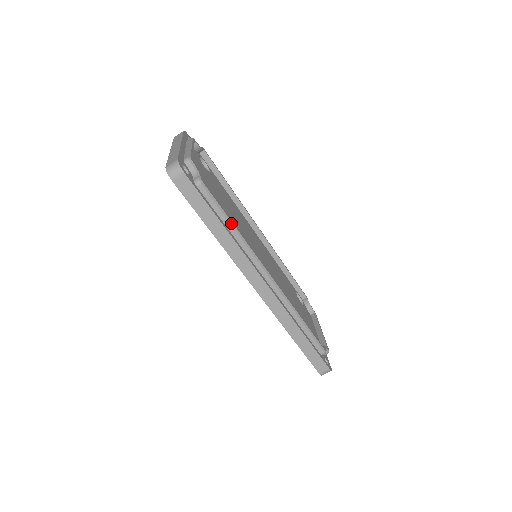
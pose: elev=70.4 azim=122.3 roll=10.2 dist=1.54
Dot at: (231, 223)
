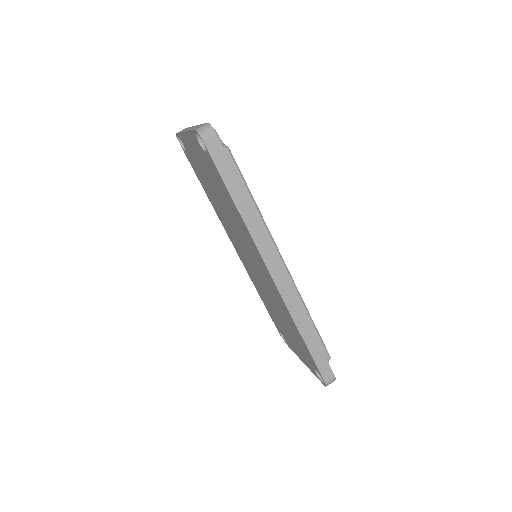
Dot at: (252, 198)
